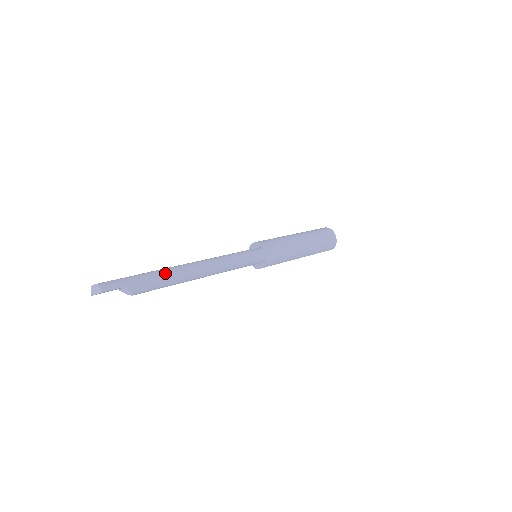
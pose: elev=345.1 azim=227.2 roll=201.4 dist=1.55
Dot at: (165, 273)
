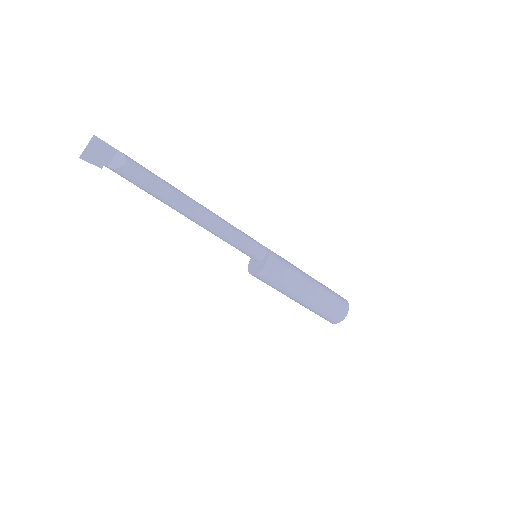
Dot at: occluded
